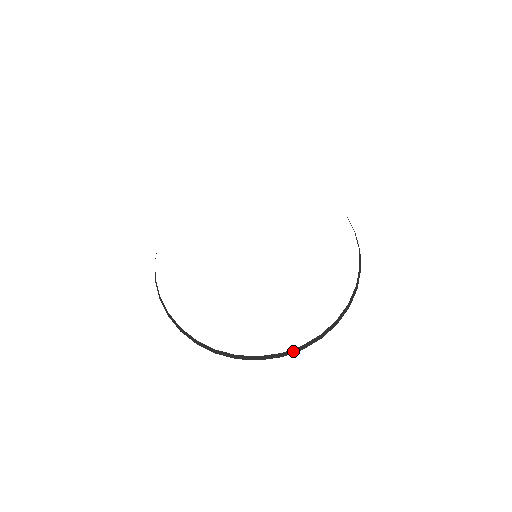
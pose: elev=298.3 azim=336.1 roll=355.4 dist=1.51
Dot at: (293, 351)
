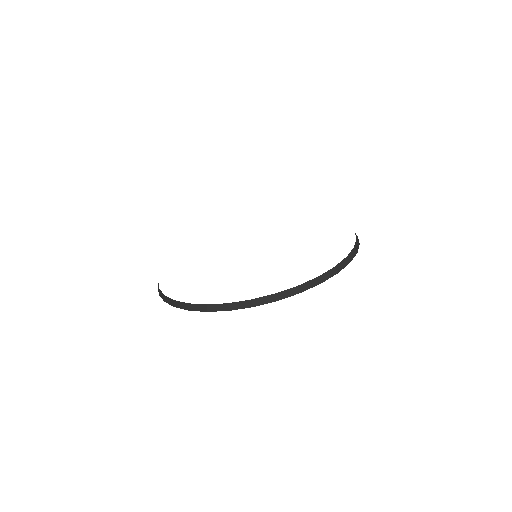
Dot at: (343, 265)
